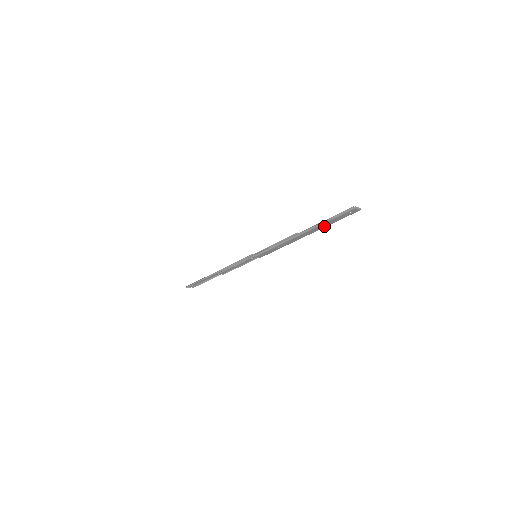
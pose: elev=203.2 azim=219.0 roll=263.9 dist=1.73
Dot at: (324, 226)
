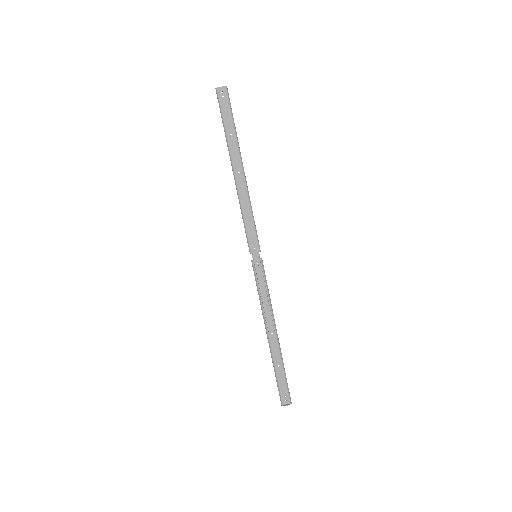
Dot at: (234, 138)
